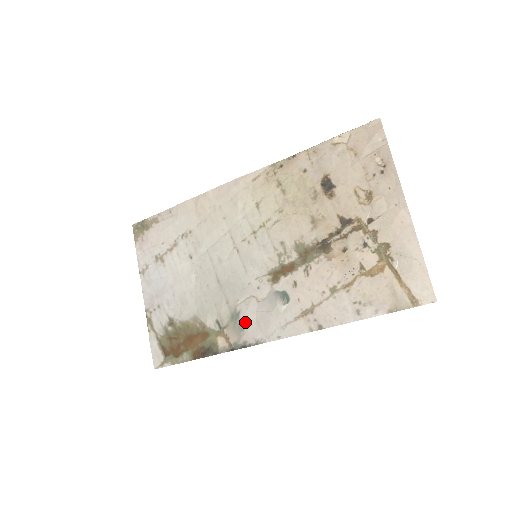
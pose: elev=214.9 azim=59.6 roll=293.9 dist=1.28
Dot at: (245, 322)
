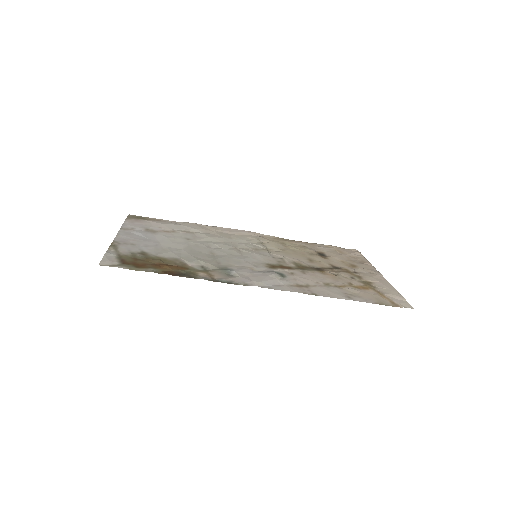
Dot at: (236, 273)
